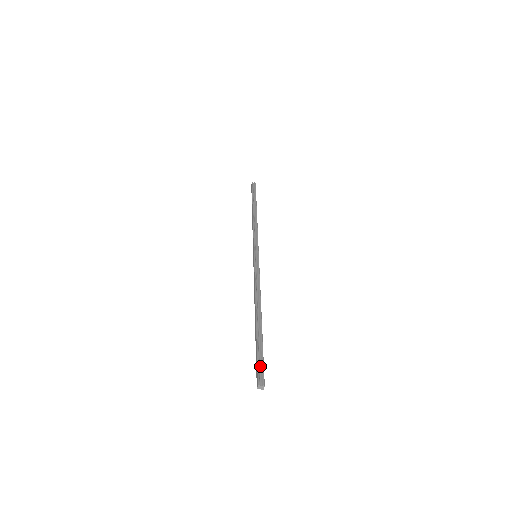
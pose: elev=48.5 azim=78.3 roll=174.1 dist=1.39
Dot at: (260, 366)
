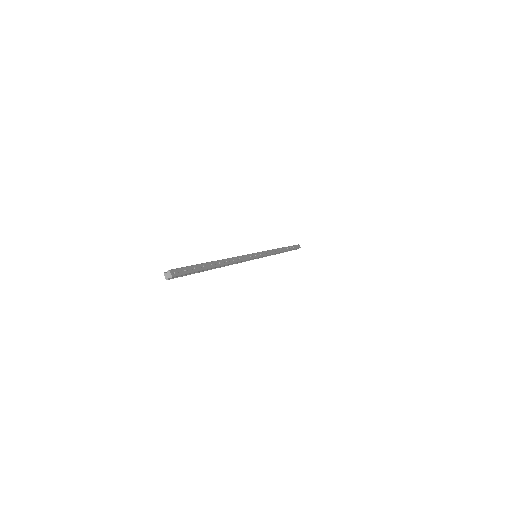
Dot at: (180, 270)
